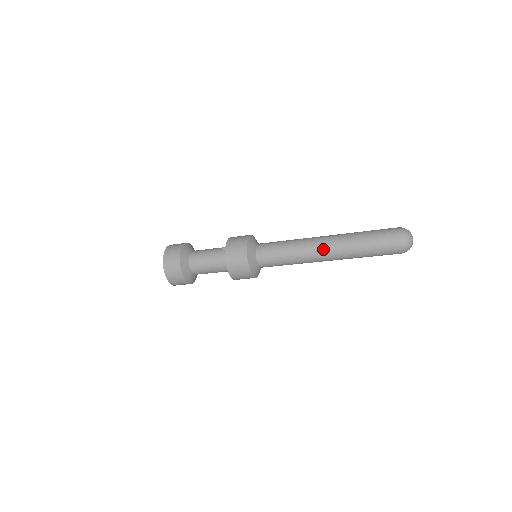
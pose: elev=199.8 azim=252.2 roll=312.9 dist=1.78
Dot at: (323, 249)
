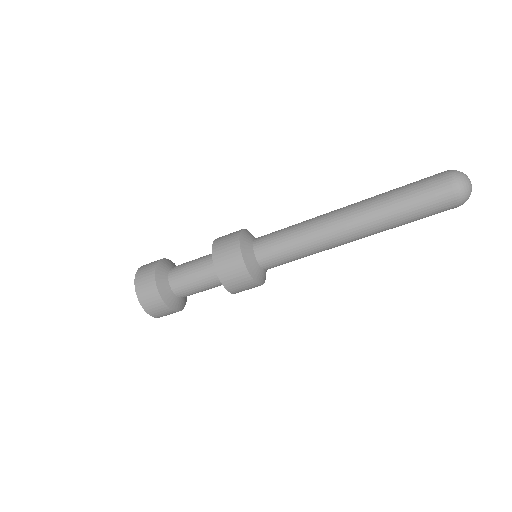
Dot at: (341, 210)
